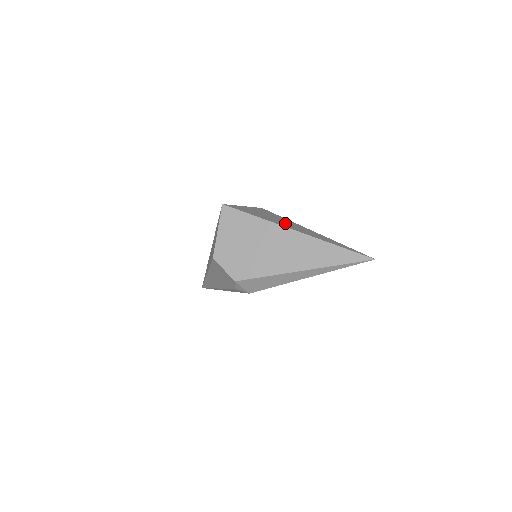
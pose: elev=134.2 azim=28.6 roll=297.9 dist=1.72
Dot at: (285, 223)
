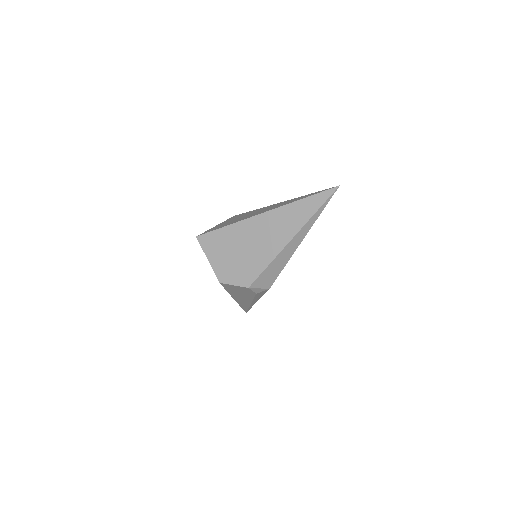
Dot at: (254, 213)
